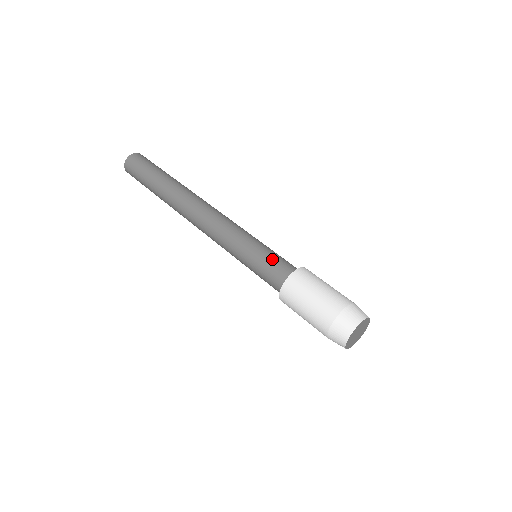
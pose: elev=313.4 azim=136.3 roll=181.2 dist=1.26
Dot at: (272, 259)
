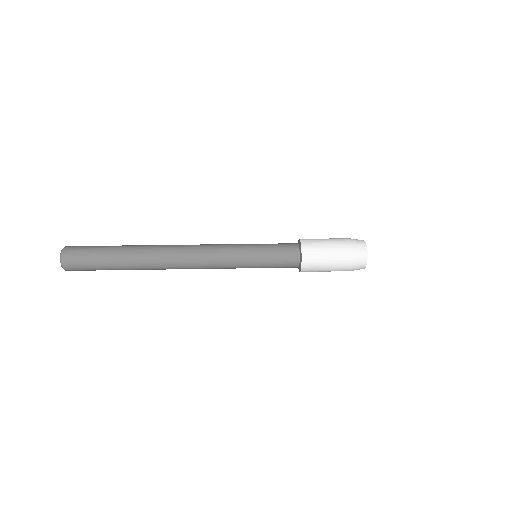
Dot at: occluded
